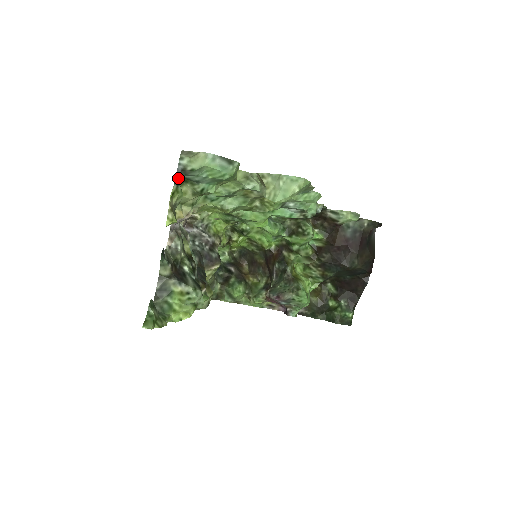
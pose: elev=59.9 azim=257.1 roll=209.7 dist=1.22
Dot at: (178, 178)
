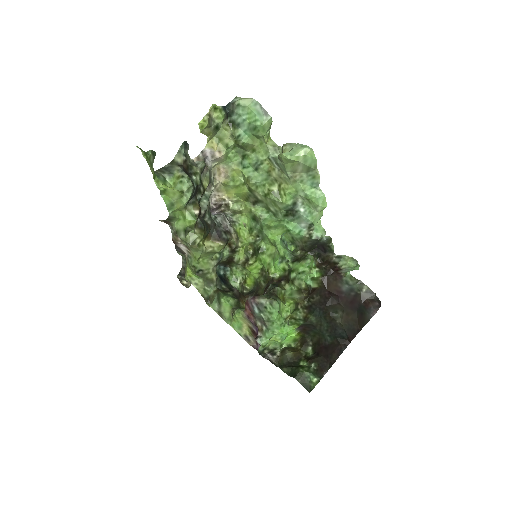
Dot at: (227, 109)
